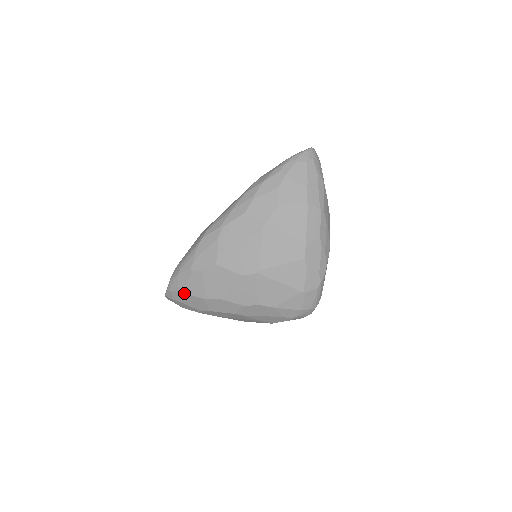
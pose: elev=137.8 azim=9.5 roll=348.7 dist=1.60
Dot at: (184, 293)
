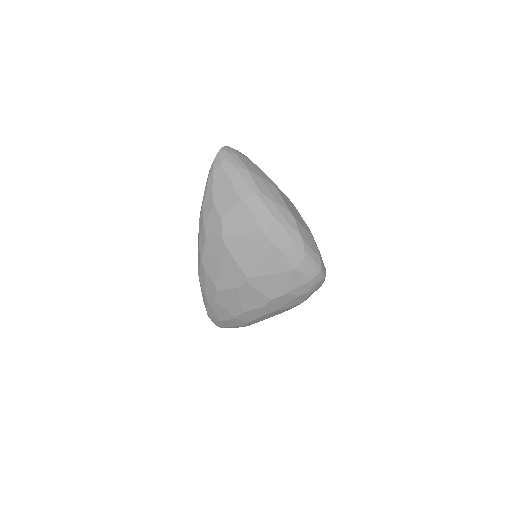
Dot at: (221, 321)
